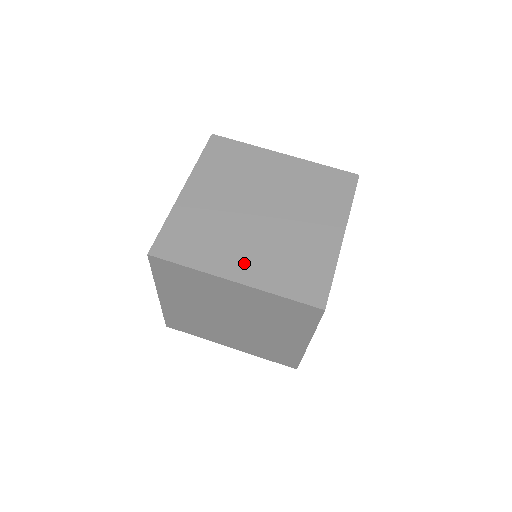
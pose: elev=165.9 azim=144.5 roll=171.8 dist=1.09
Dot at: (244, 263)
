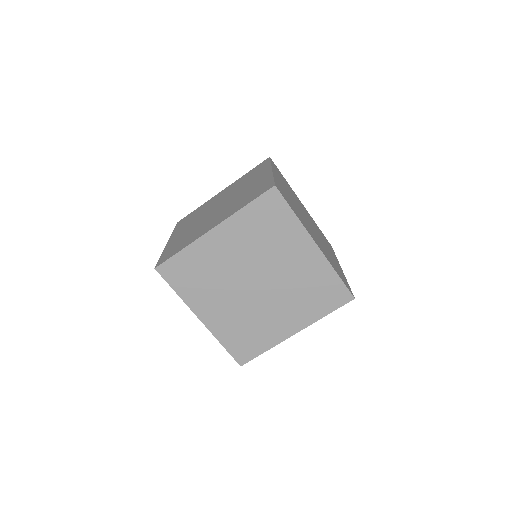
Dot at: (215, 312)
